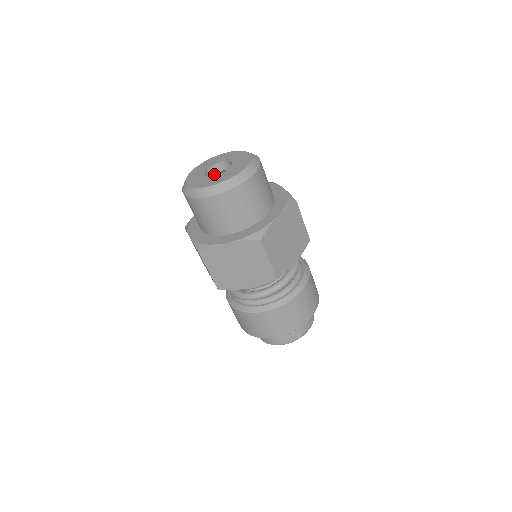
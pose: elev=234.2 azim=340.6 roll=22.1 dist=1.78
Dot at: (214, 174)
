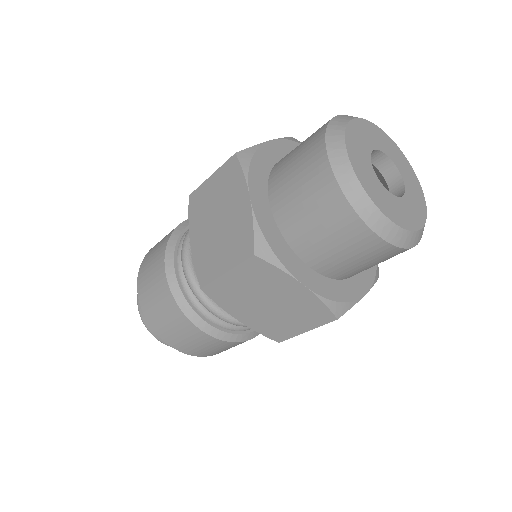
Dot at: occluded
